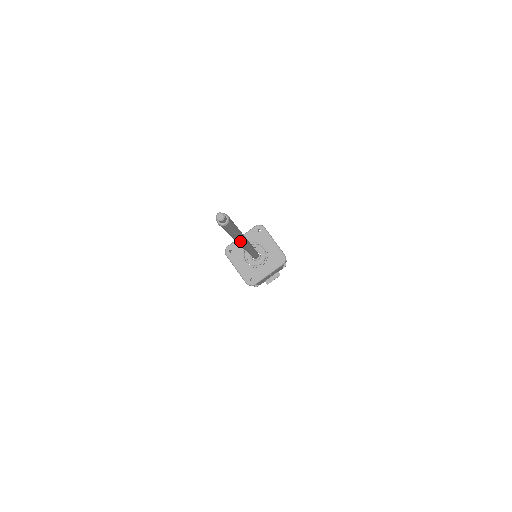
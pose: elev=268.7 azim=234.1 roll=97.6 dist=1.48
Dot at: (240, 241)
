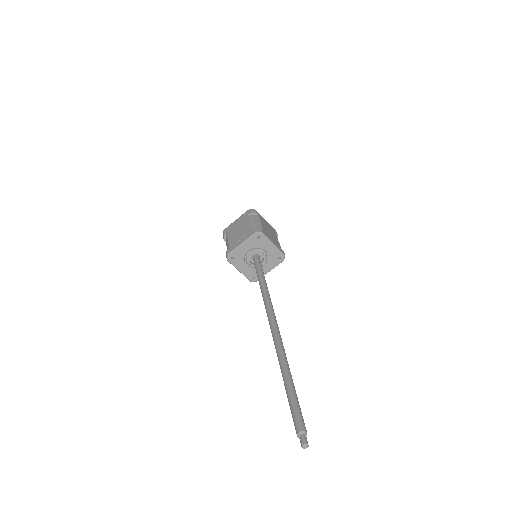
Dot at: occluded
